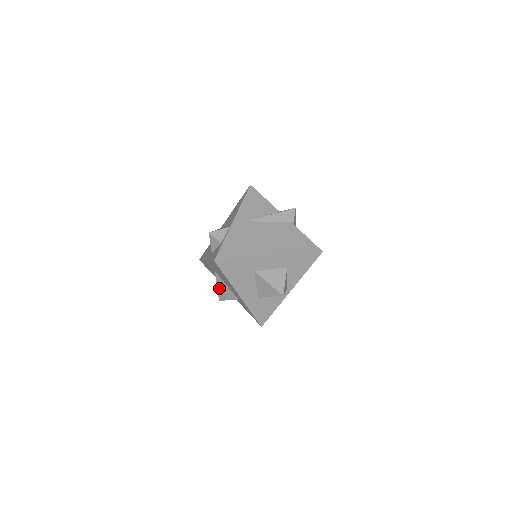
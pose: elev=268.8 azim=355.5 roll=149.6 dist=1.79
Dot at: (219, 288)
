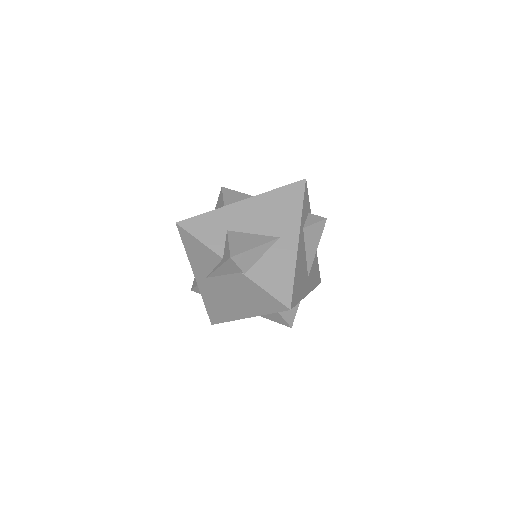
Dot at: occluded
